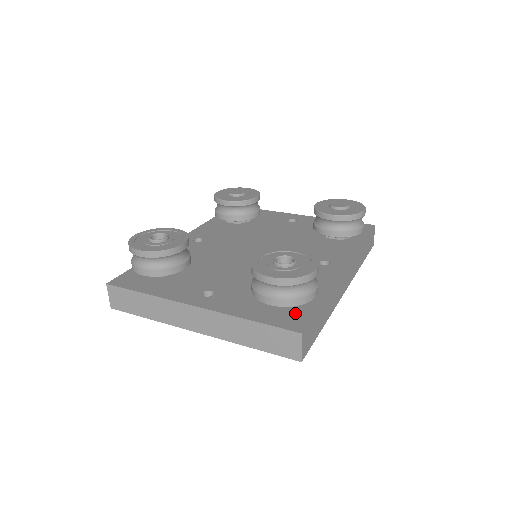
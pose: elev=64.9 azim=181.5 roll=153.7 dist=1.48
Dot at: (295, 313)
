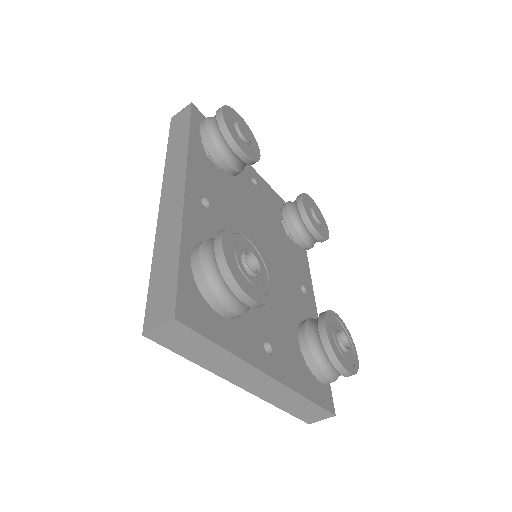
Dot at: (323, 384)
